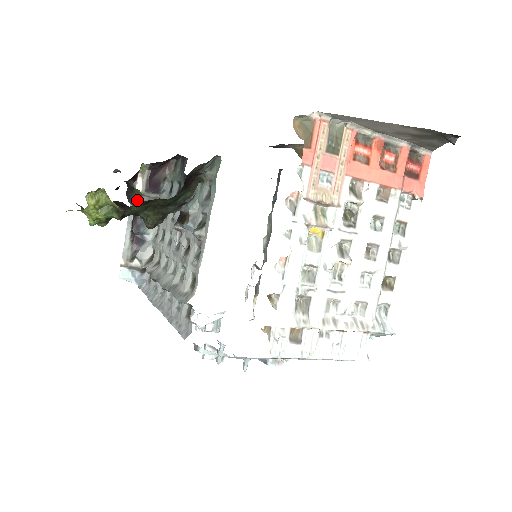
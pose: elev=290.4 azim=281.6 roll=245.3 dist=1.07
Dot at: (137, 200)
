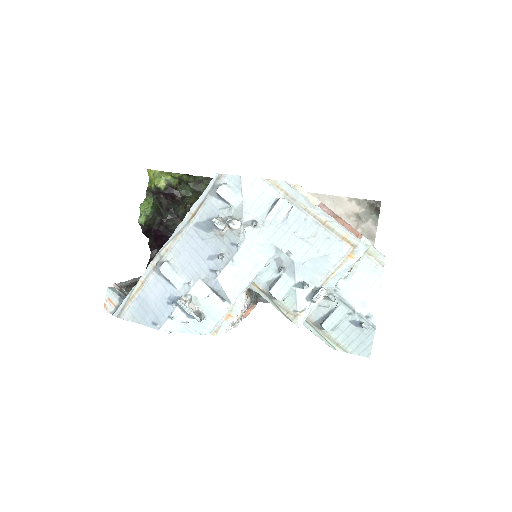
Dot at: (195, 177)
